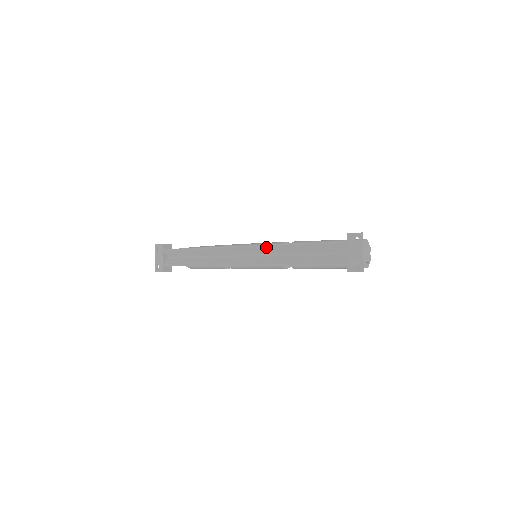
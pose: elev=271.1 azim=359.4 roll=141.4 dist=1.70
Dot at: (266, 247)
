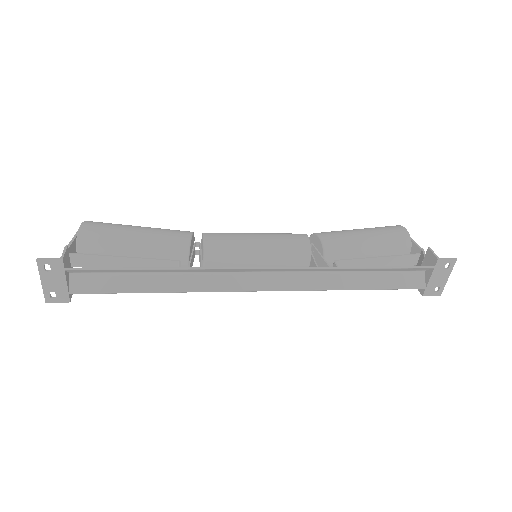
Dot at: (313, 269)
